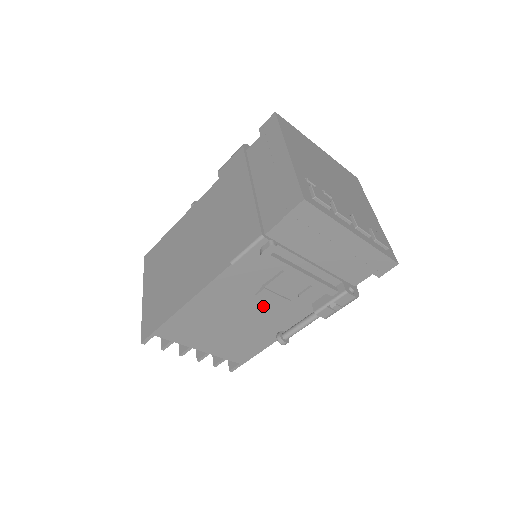
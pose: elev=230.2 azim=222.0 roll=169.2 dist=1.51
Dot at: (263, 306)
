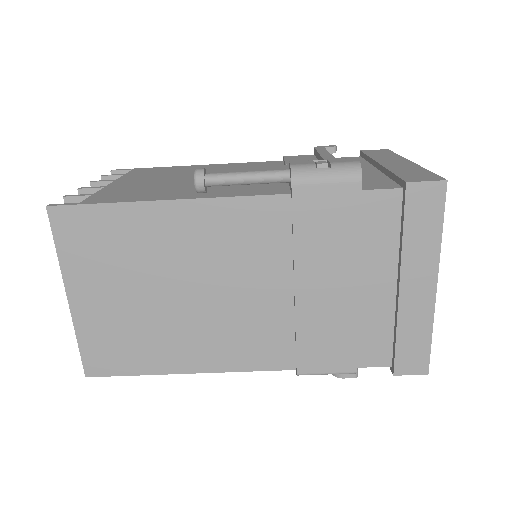
Dot at: occluded
